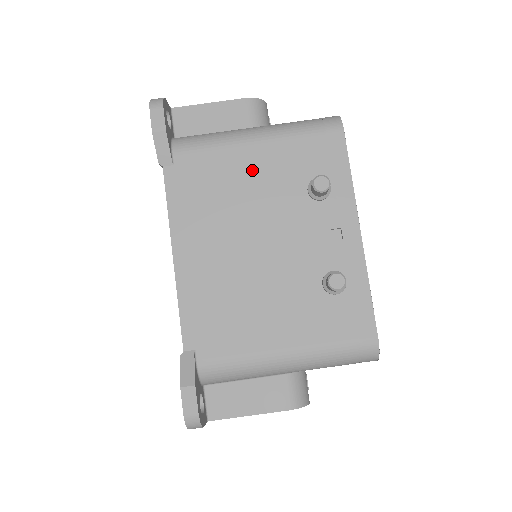
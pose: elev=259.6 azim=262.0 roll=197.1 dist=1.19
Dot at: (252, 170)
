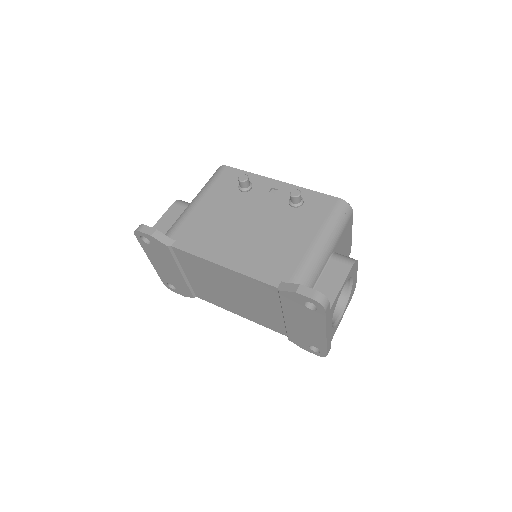
Dot at: (211, 209)
